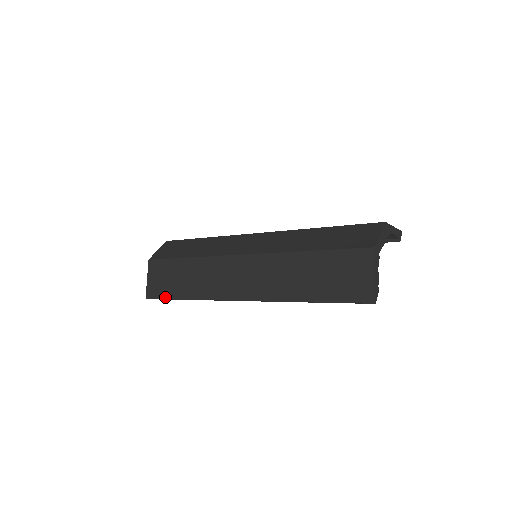
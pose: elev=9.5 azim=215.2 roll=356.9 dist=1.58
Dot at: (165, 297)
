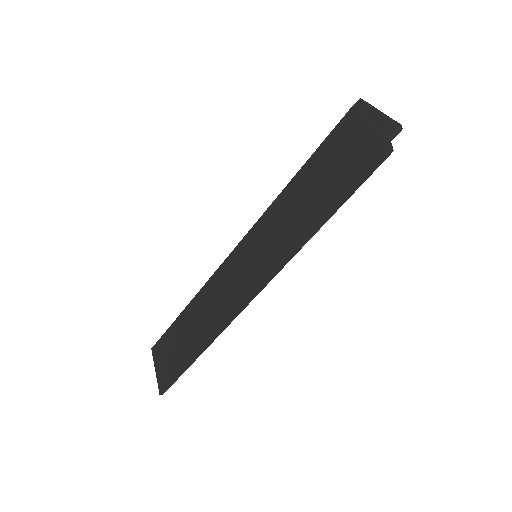
Dot at: (177, 373)
